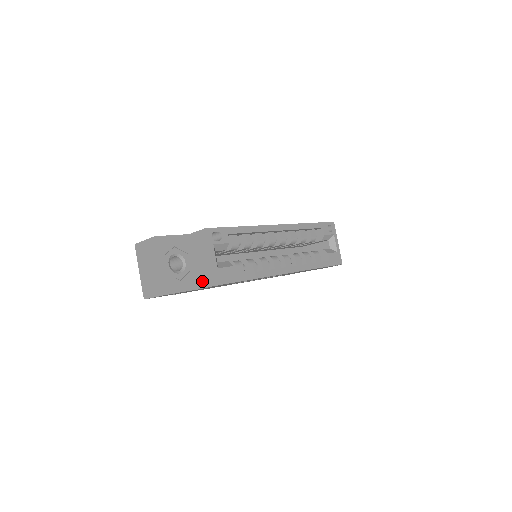
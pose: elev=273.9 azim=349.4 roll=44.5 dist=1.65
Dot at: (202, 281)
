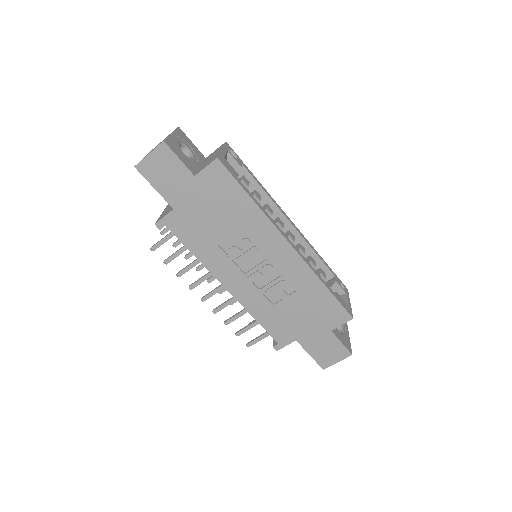
Dot at: (202, 168)
